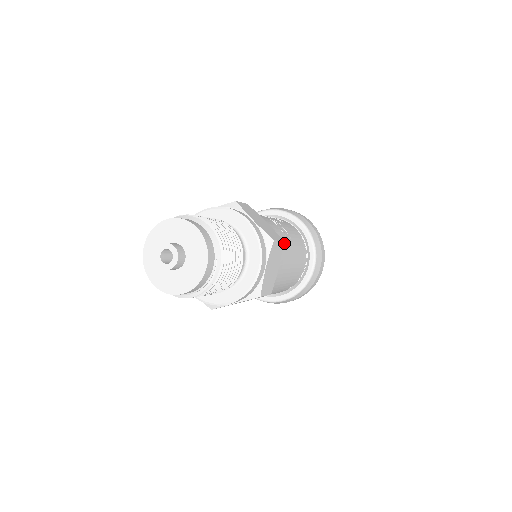
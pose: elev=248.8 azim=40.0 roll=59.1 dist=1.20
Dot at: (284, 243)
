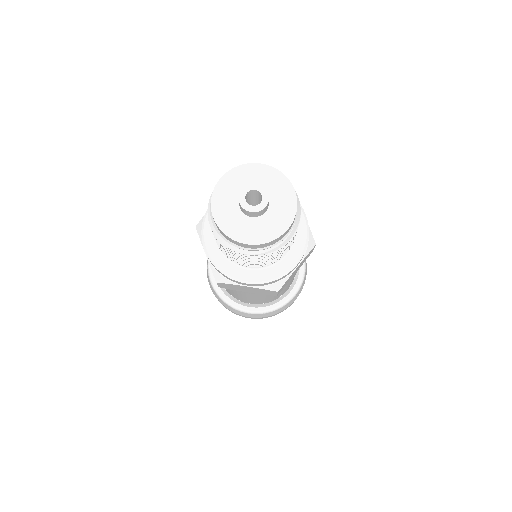
Dot at: occluded
